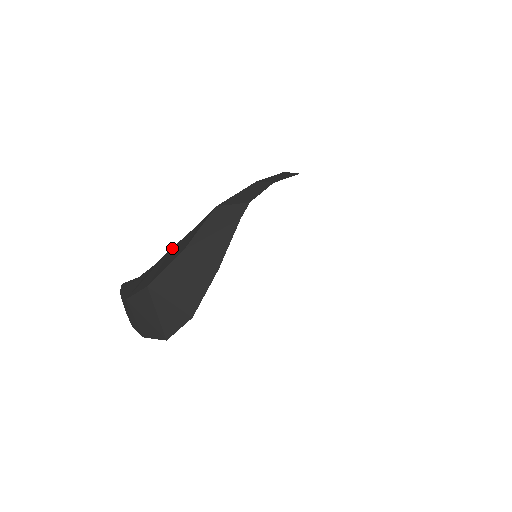
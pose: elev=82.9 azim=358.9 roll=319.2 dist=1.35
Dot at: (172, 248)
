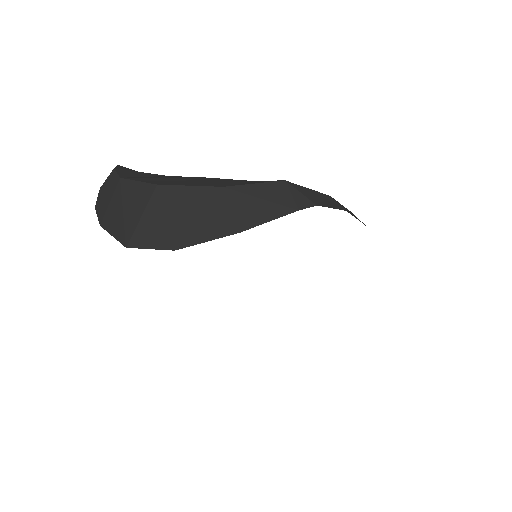
Dot at: (204, 177)
